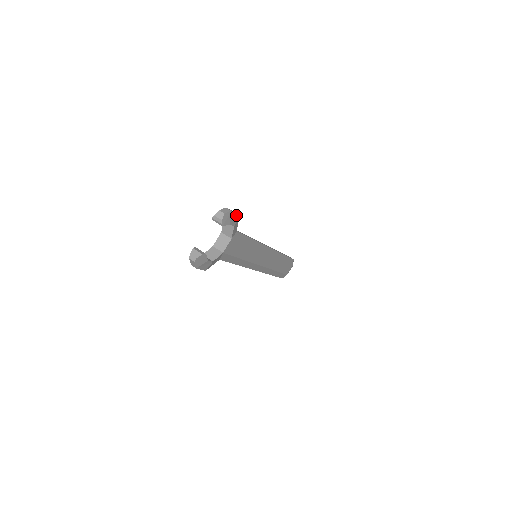
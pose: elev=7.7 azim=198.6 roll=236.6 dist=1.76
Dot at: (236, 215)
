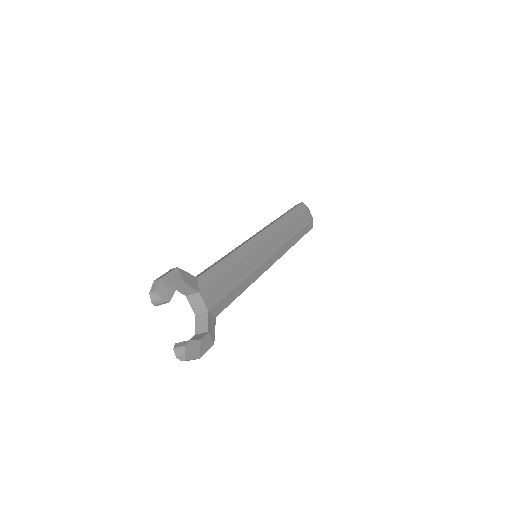
Dot at: (173, 272)
